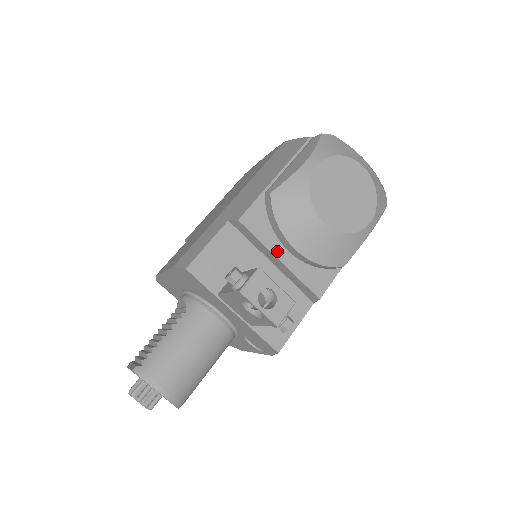
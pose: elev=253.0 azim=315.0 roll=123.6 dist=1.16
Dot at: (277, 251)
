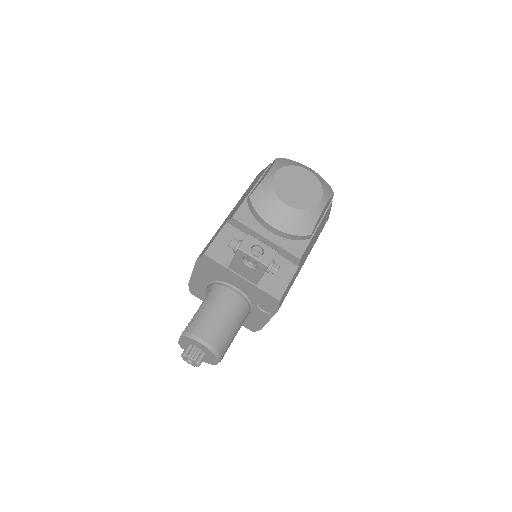
Dot at: (263, 233)
